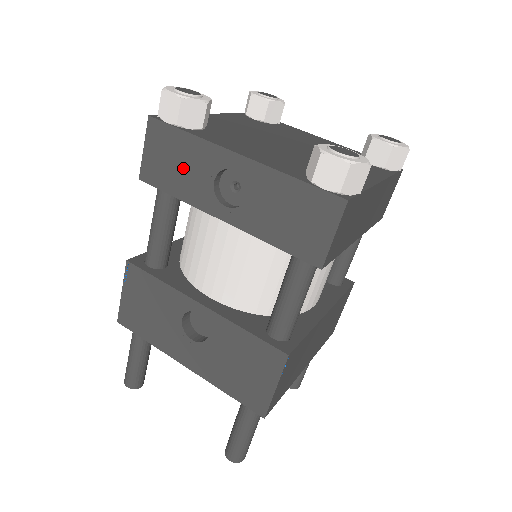
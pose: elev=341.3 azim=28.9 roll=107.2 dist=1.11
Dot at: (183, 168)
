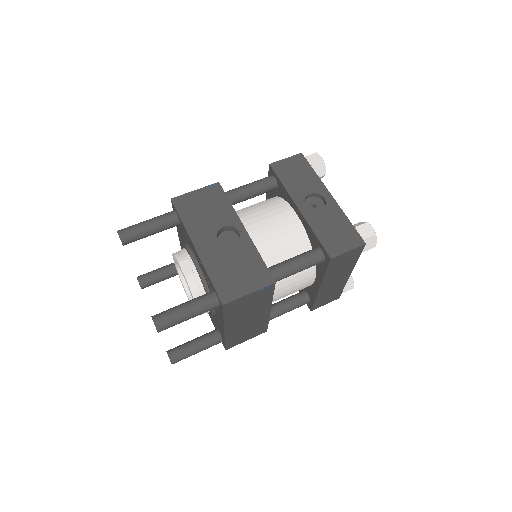
Dot at: (299, 179)
